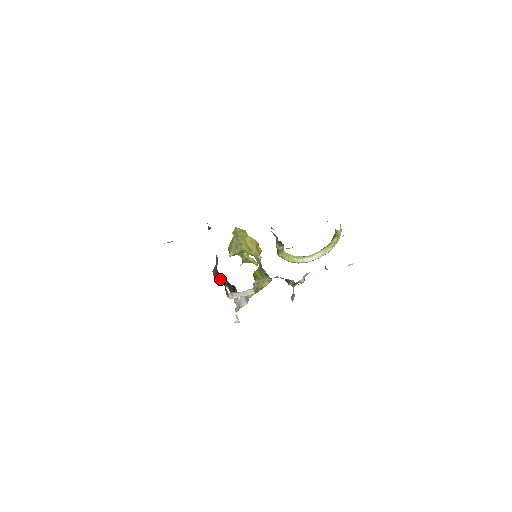
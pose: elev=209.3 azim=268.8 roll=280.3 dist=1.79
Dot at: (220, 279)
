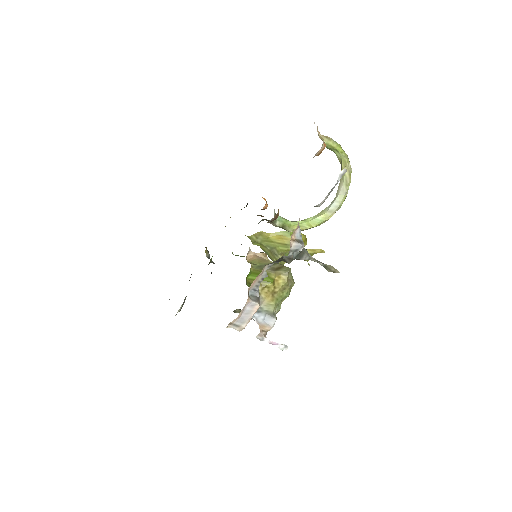
Dot at: (236, 312)
